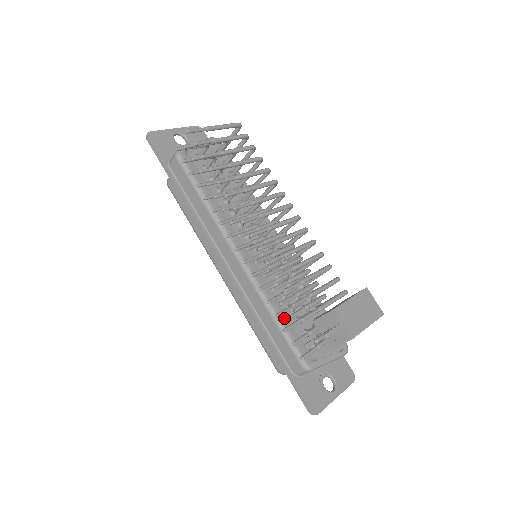
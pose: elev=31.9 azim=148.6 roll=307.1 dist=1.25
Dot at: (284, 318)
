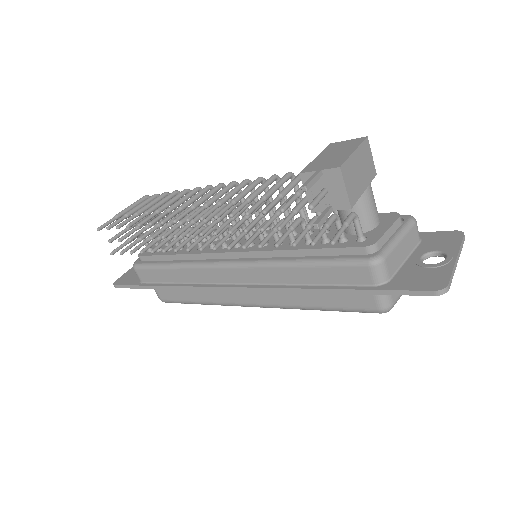
Dot at: (311, 255)
